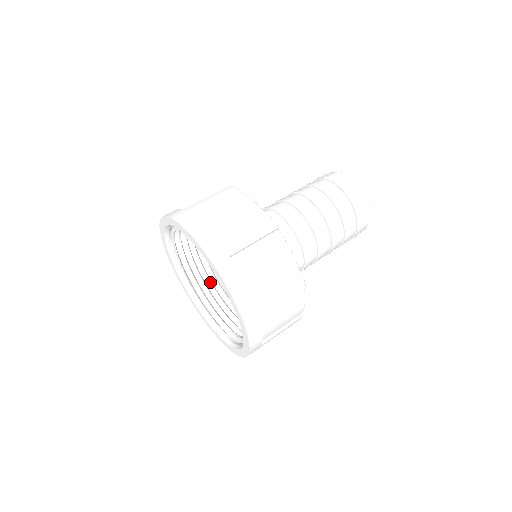
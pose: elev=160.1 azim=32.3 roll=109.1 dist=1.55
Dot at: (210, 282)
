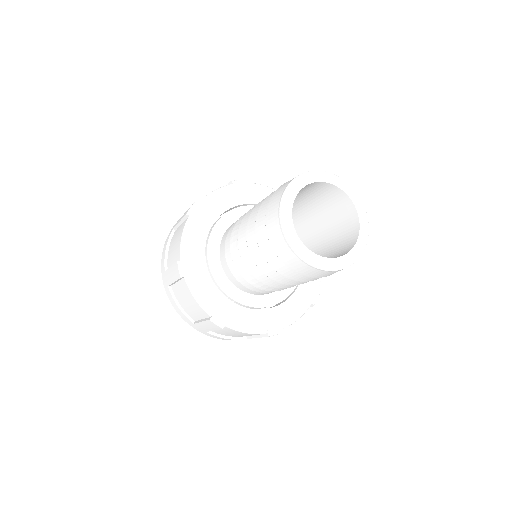
Dot at: occluded
